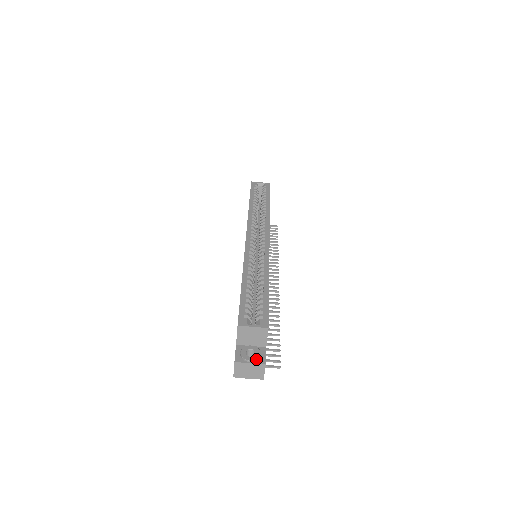
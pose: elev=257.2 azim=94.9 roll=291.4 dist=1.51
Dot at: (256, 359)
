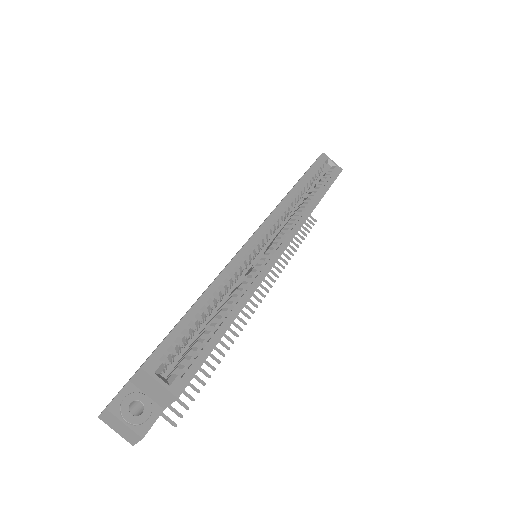
Dot at: (136, 423)
